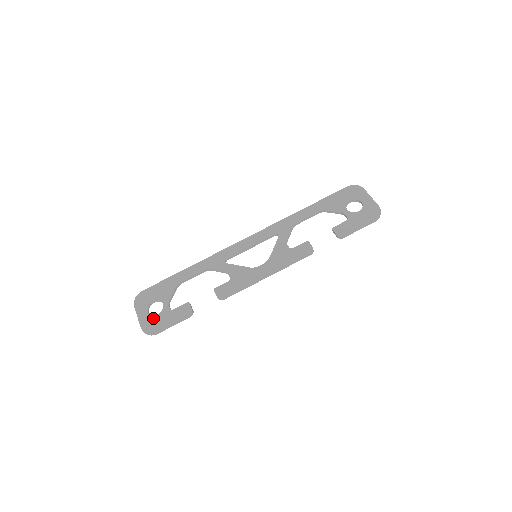
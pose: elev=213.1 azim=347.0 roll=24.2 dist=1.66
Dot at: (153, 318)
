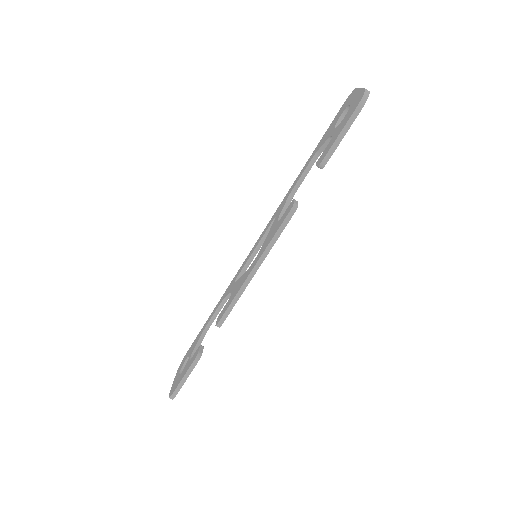
Dot at: (178, 378)
